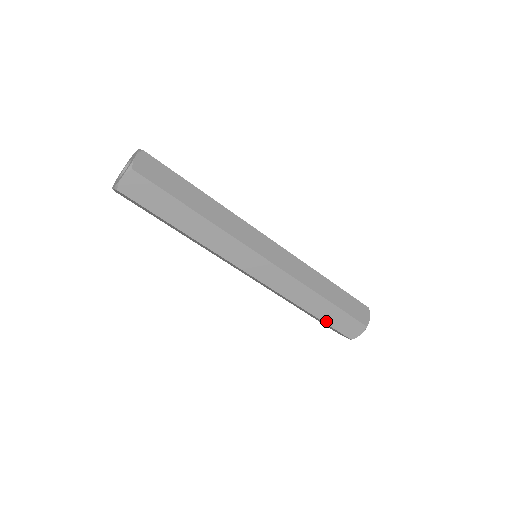
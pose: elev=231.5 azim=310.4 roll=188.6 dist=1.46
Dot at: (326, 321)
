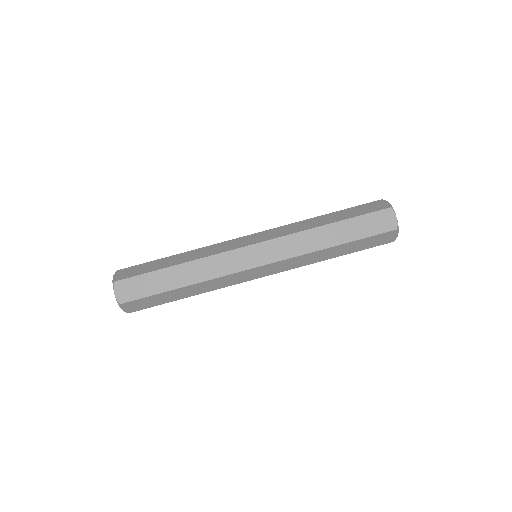
Dot at: (350, 217)
